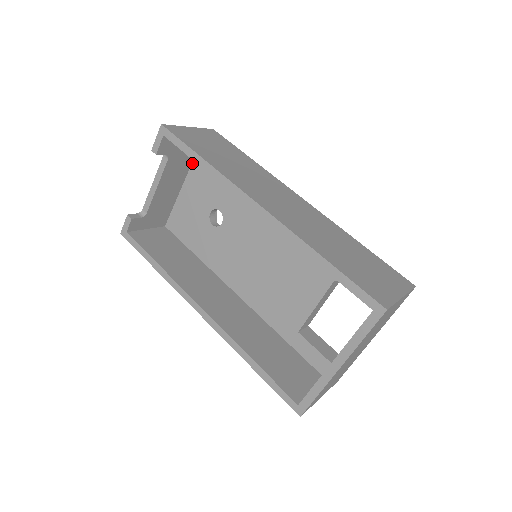
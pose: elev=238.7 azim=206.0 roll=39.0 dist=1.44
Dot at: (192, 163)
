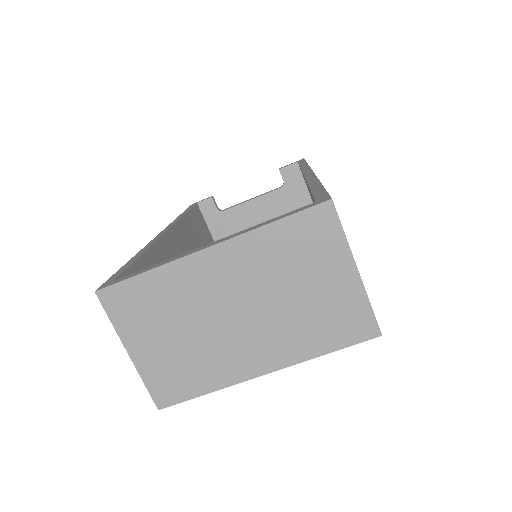
Dot at: occluded
